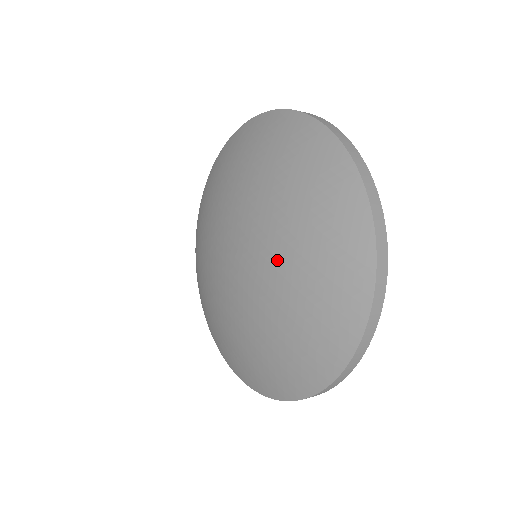
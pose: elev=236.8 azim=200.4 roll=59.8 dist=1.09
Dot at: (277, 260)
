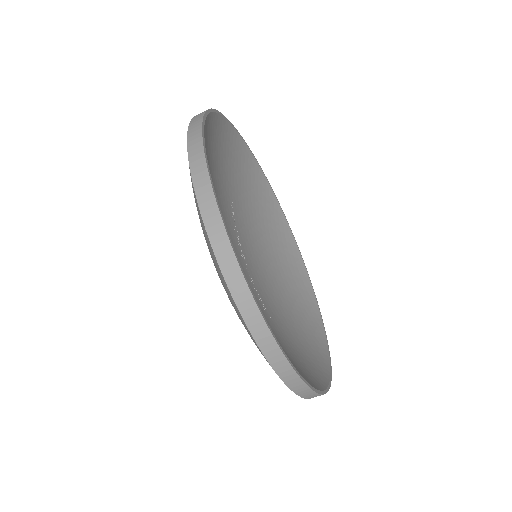
Dot at: occluded
